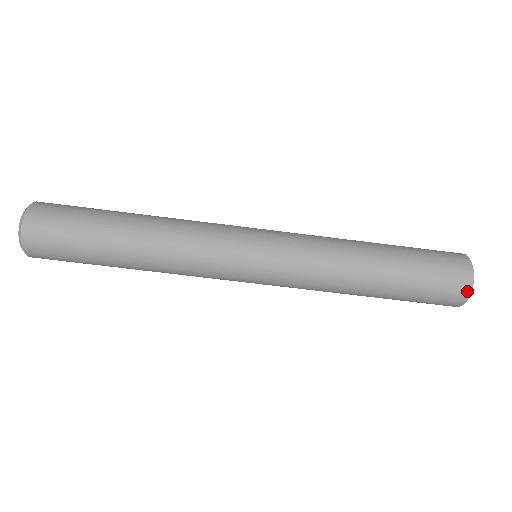
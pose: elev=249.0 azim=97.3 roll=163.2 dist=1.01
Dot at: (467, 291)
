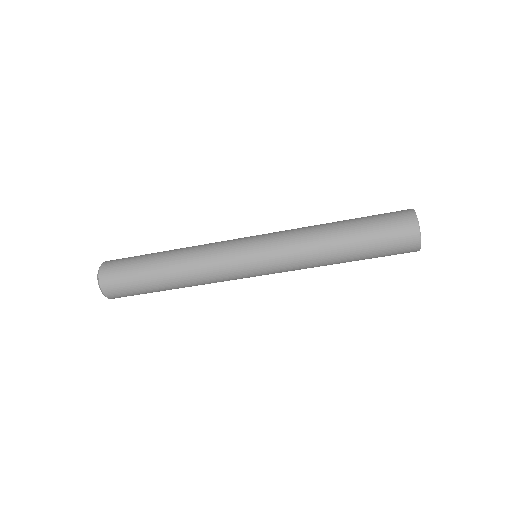
Dot at: (416, 229)
